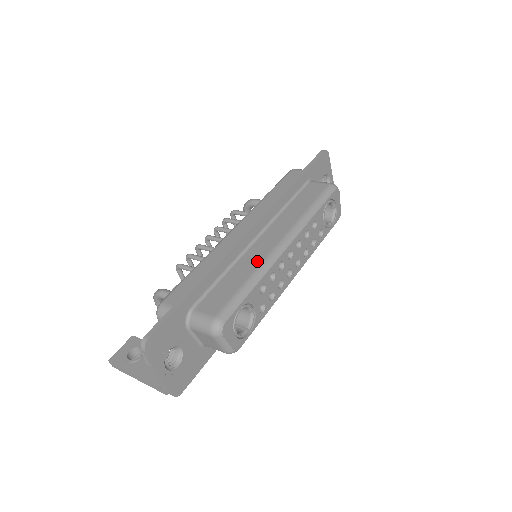
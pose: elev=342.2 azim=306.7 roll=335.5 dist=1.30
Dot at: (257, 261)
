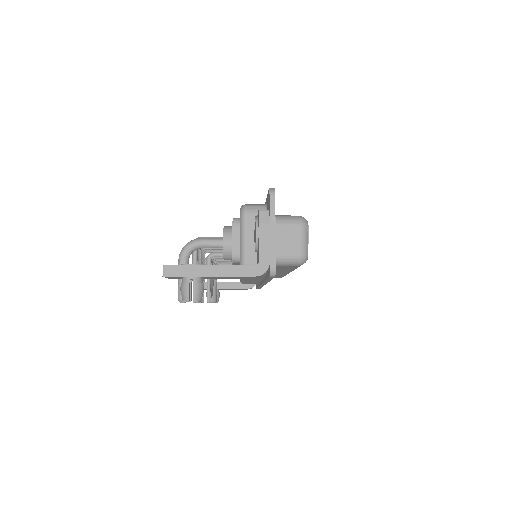
Dot at: occluded
